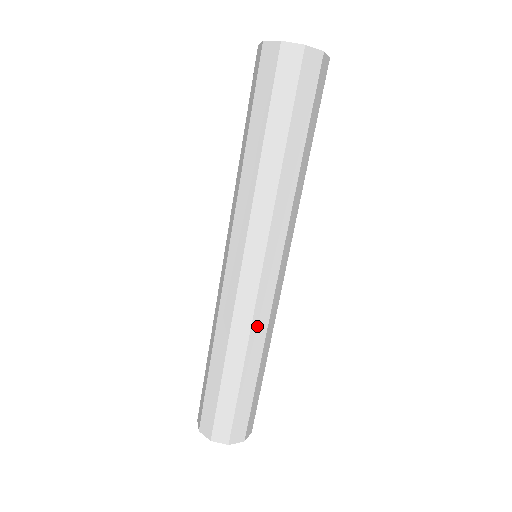
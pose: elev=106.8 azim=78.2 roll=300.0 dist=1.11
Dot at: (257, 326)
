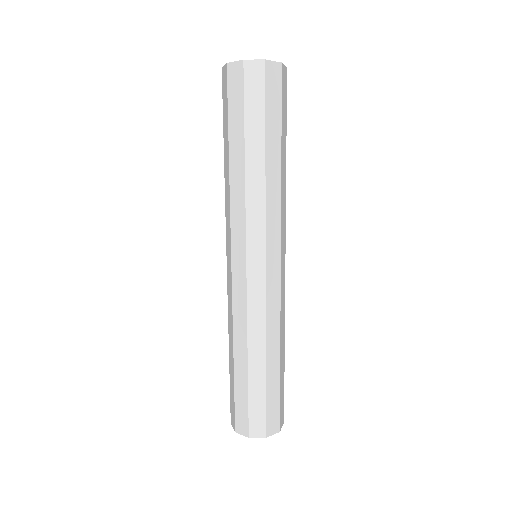
Dot at: (271, 319)
